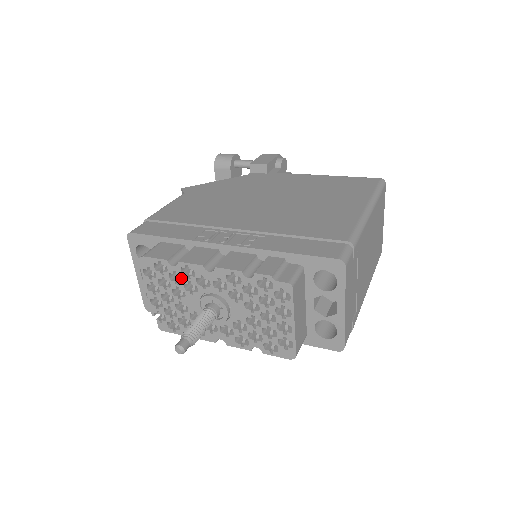
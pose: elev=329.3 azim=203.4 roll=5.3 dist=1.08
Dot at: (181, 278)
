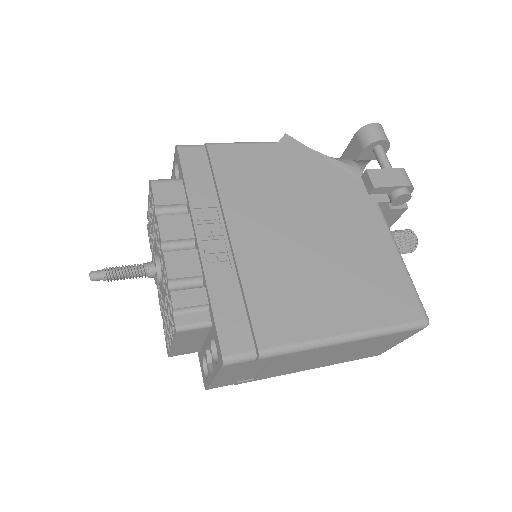
Dot at: occluded
